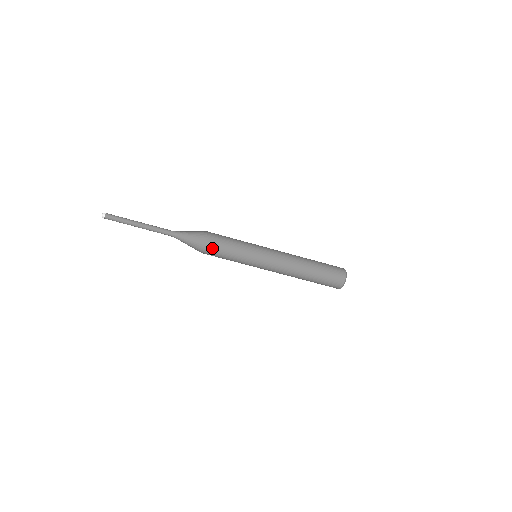
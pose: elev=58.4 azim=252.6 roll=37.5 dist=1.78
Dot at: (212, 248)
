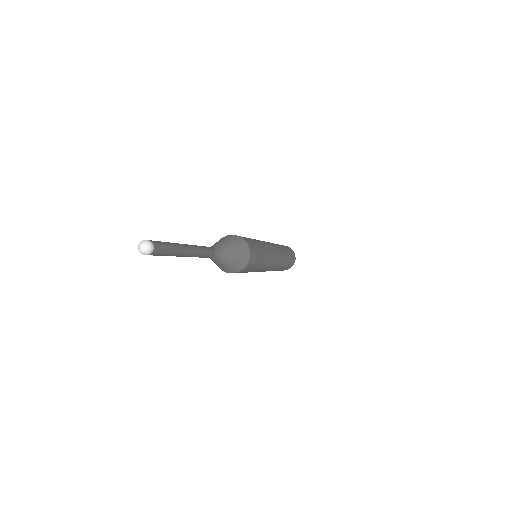
Dot at: occluded
